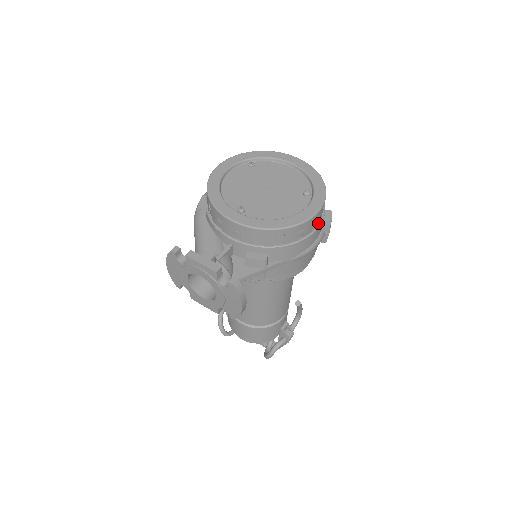
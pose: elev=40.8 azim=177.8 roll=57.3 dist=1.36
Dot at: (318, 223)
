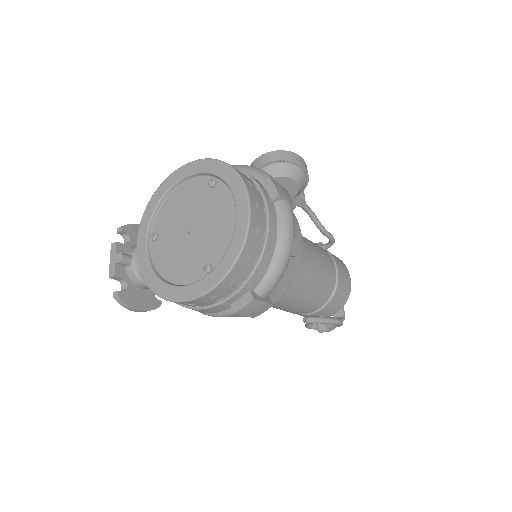
Dot at: (210, 304)
